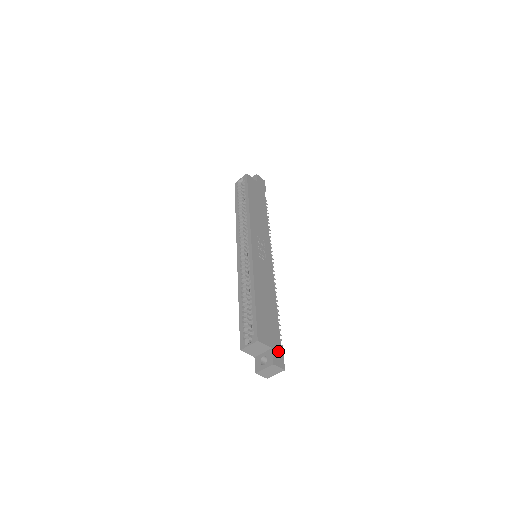
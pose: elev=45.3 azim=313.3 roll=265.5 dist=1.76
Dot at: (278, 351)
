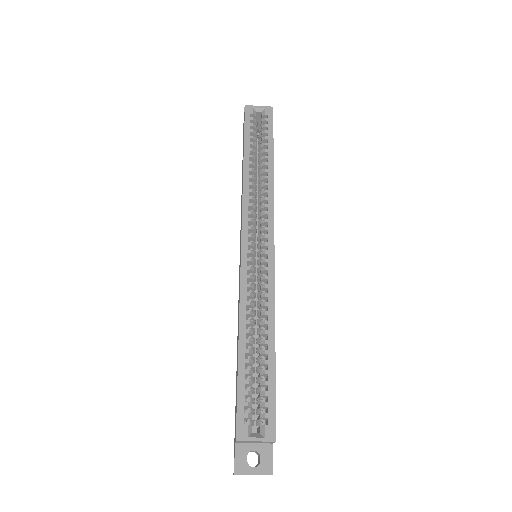
Dot at: occluded
